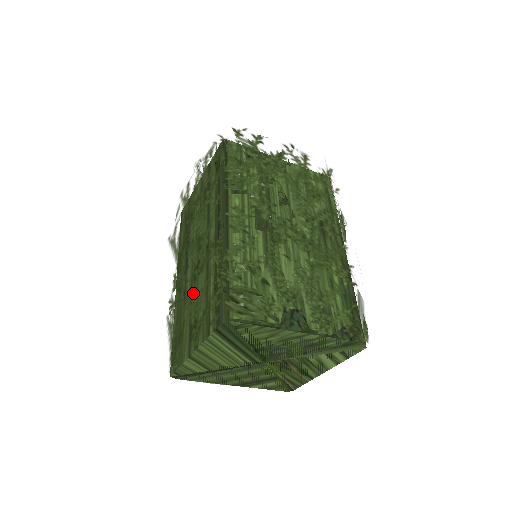
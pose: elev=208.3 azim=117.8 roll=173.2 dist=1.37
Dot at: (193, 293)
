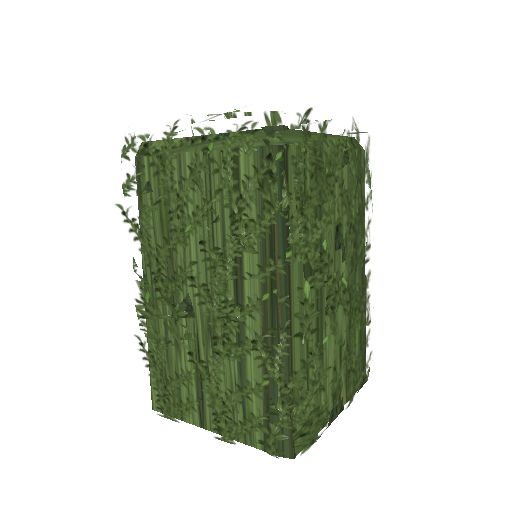
Dot at: (215, 373)
